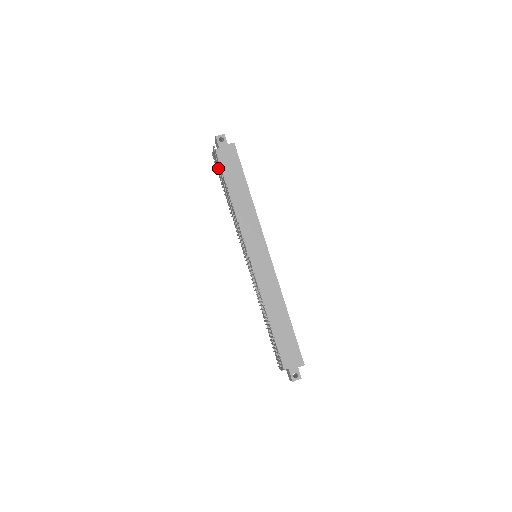
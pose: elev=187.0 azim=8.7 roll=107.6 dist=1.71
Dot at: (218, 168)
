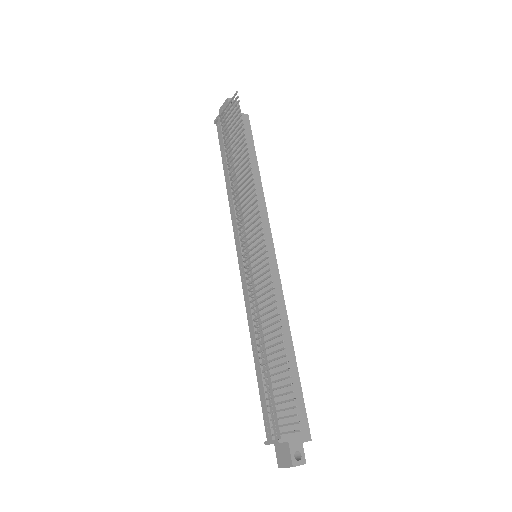
Dot at: (222, 134)
